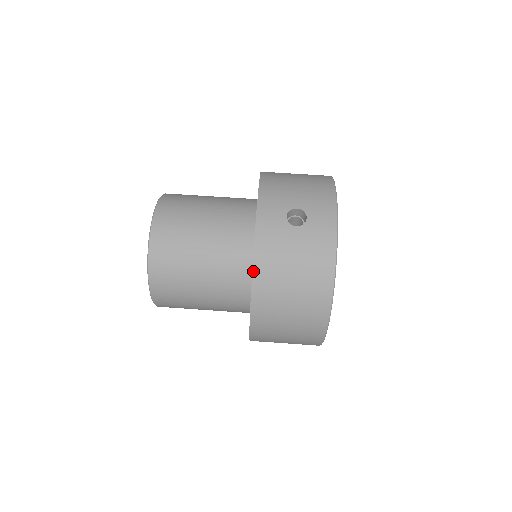
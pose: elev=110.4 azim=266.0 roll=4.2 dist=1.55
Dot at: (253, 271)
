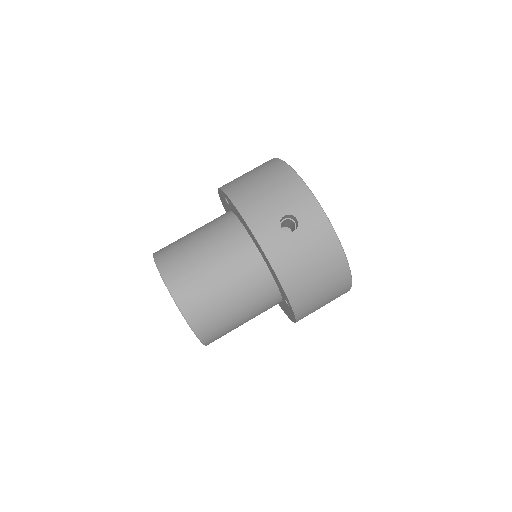
Dot at: (282, 286)
